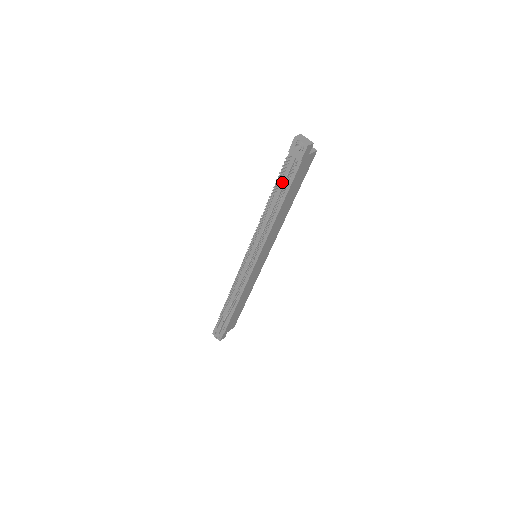
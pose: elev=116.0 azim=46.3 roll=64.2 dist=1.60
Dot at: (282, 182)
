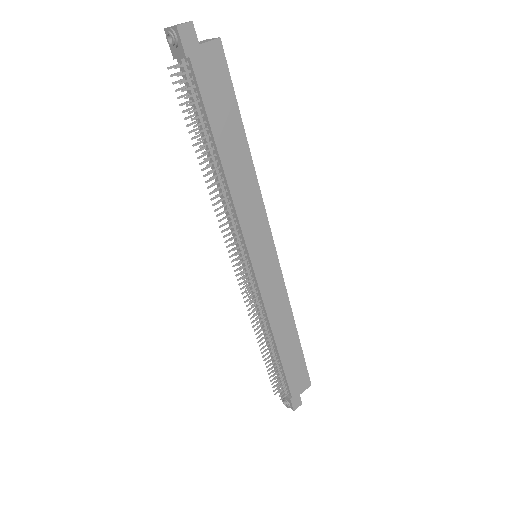
Dot at: (195, 113)
